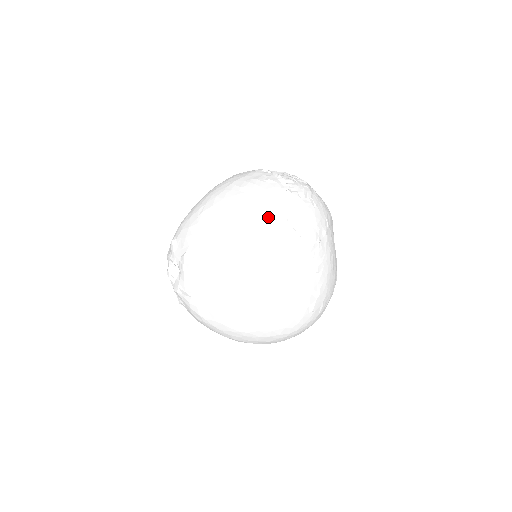
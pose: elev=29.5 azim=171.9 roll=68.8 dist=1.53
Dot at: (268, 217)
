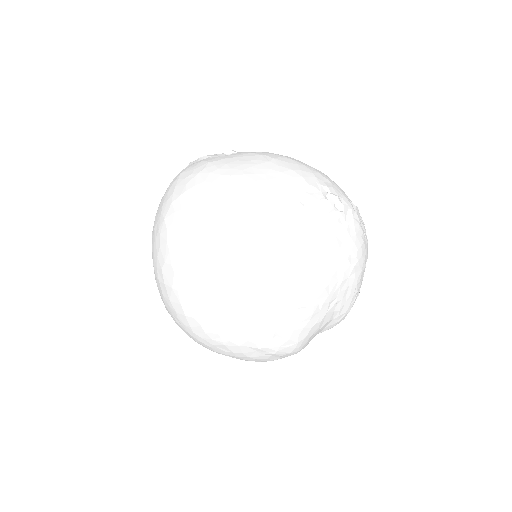
Dot at: (327, 181)
